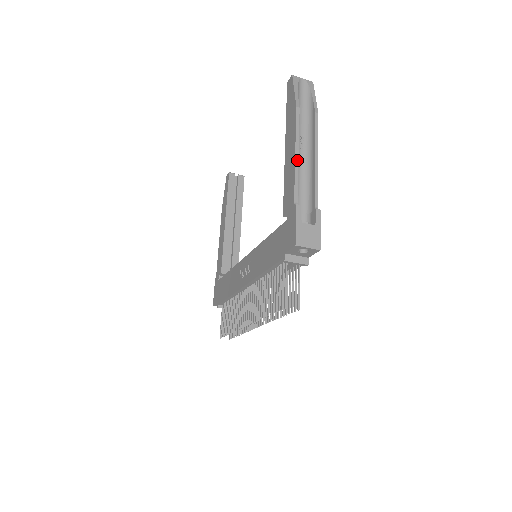
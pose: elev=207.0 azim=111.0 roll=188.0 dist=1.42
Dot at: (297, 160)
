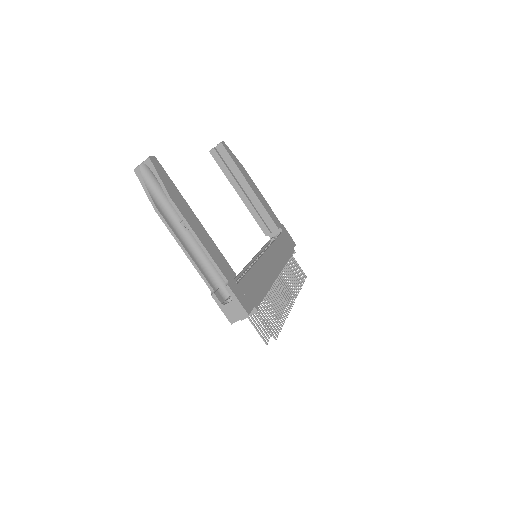
Dot at: (188, 256)
